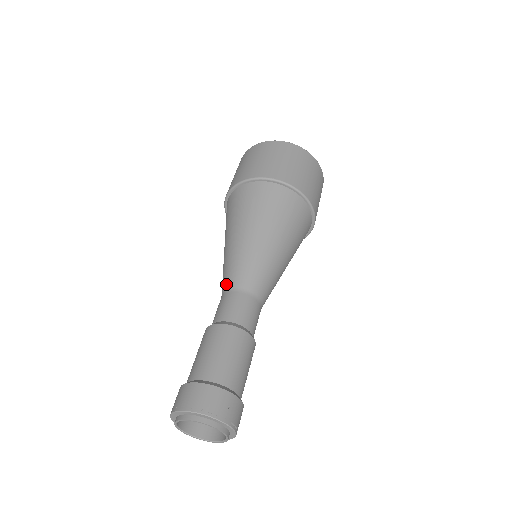
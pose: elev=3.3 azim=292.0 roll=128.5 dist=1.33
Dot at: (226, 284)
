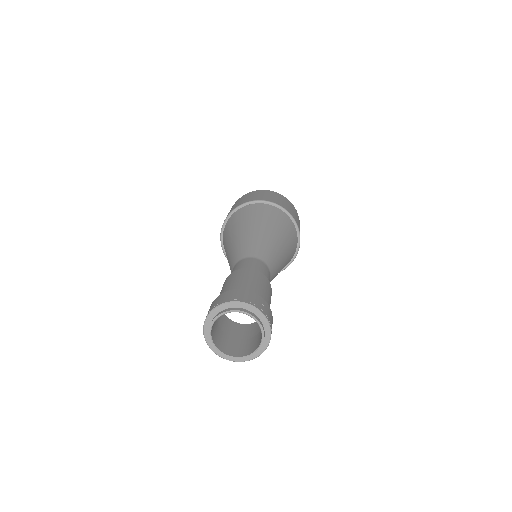
Dot at: (237, 258)
